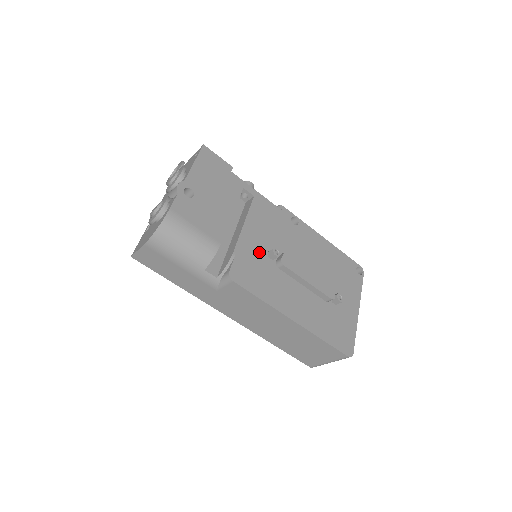
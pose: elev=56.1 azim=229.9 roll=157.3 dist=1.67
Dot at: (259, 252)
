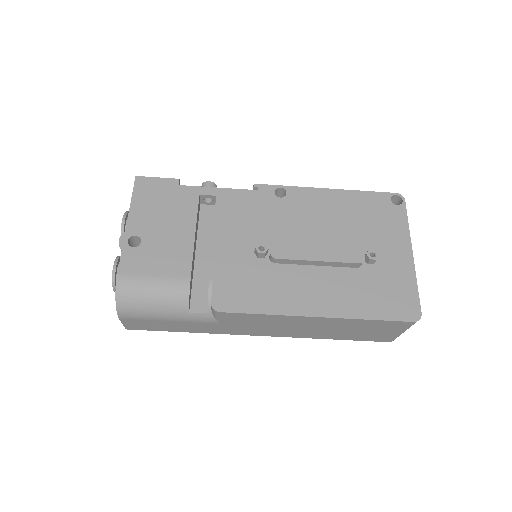
Dot at: (243, 258)
